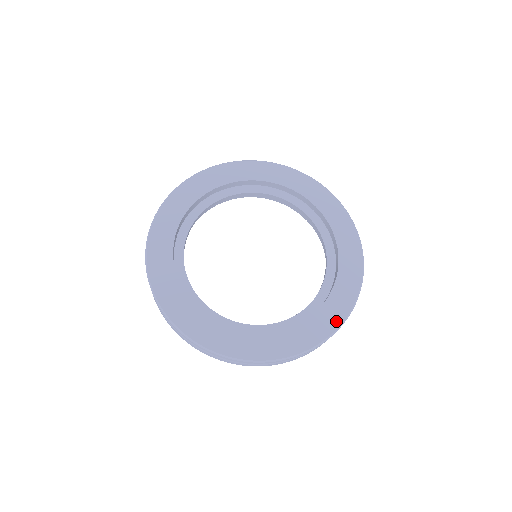
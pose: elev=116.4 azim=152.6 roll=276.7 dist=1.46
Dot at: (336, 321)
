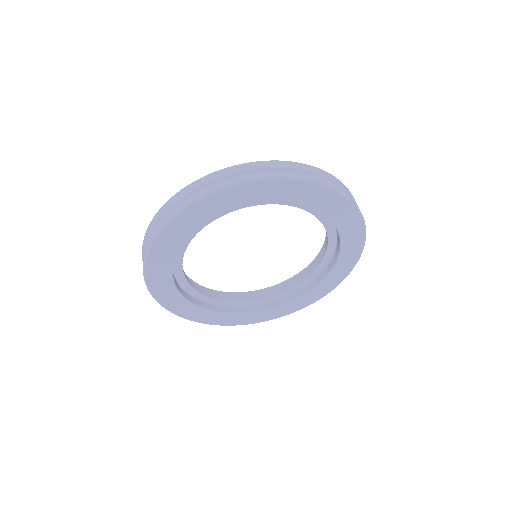
Dot at: (267, 319)
